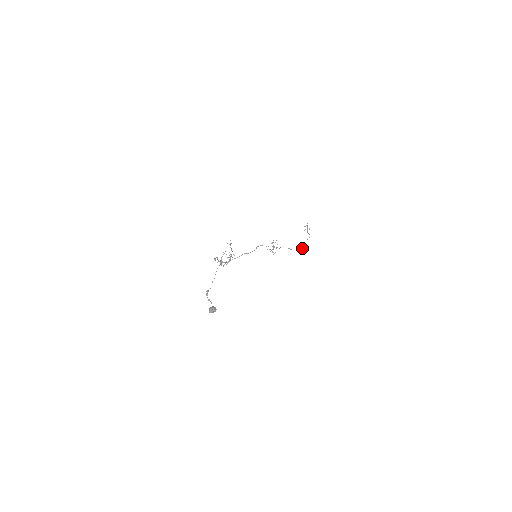
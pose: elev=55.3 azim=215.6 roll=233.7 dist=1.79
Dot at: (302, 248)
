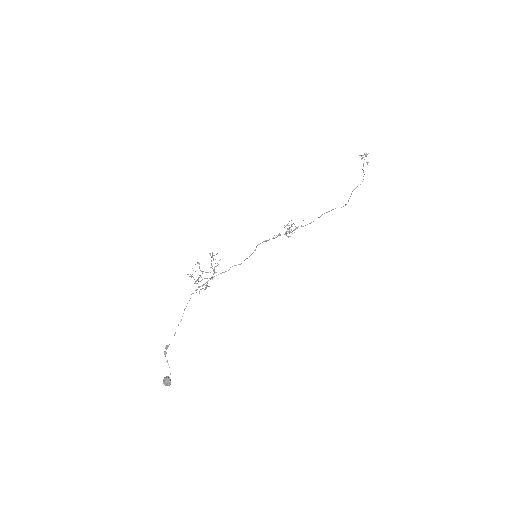
Dot at: occluded
